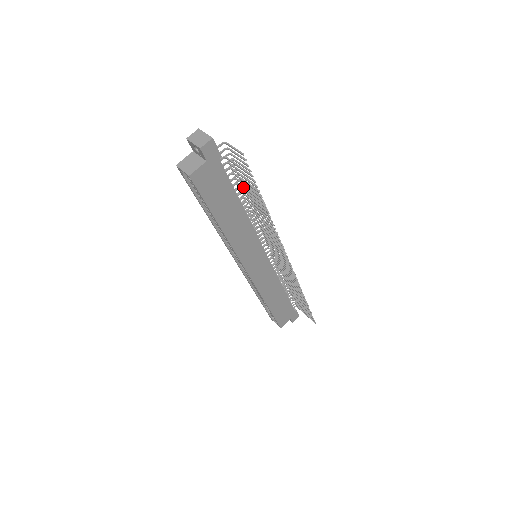
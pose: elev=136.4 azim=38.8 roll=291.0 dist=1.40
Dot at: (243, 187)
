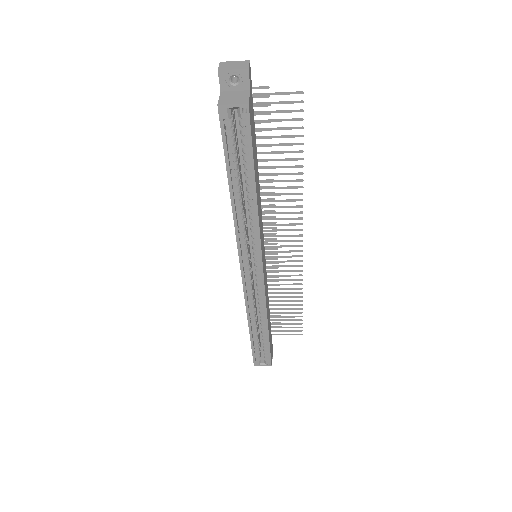
Dot at: (265, 136)
